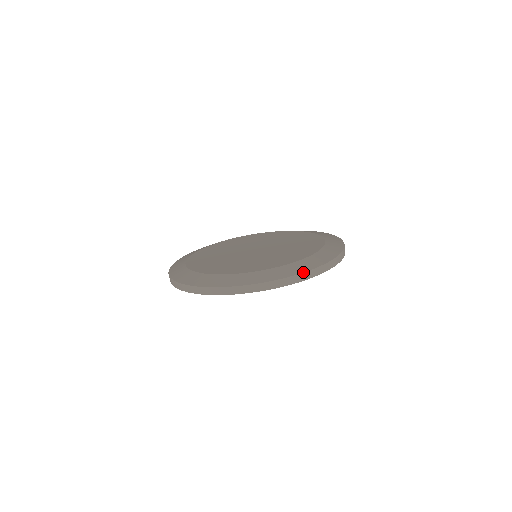
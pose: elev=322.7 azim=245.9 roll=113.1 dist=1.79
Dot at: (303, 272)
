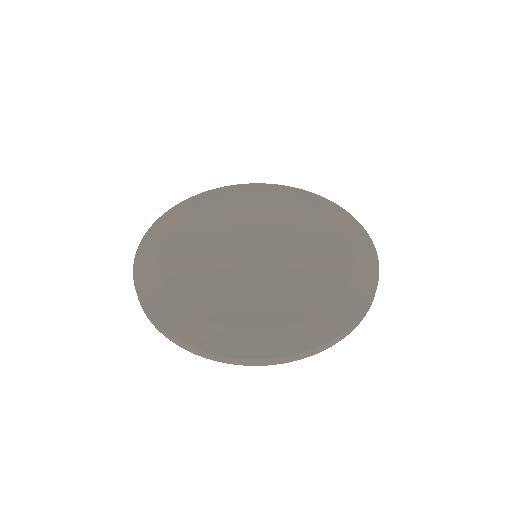
Dot at: (186, 343)
